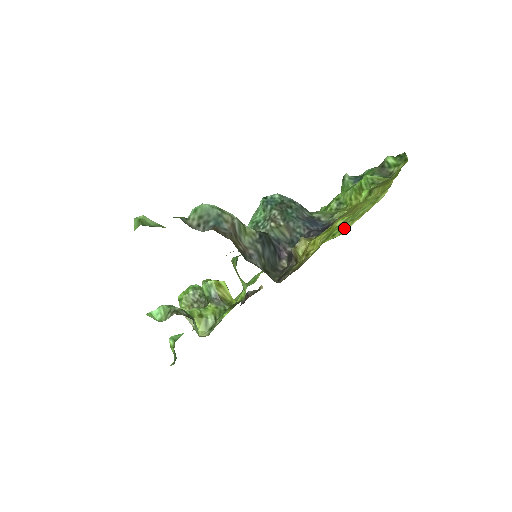
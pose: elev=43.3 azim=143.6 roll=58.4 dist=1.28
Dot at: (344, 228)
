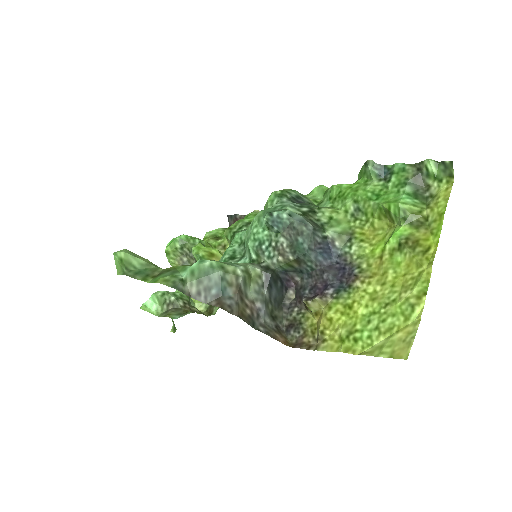
Dot at: (368, 340)
